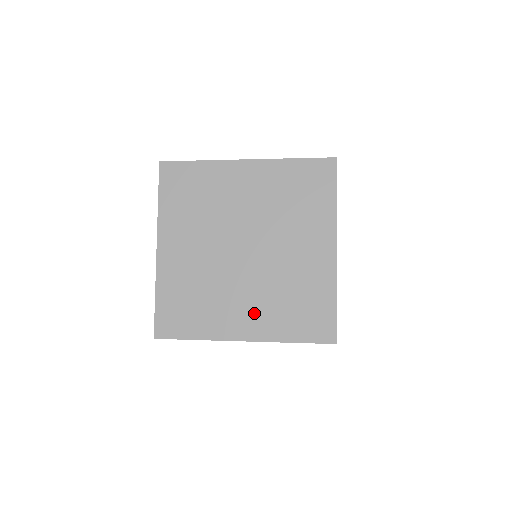
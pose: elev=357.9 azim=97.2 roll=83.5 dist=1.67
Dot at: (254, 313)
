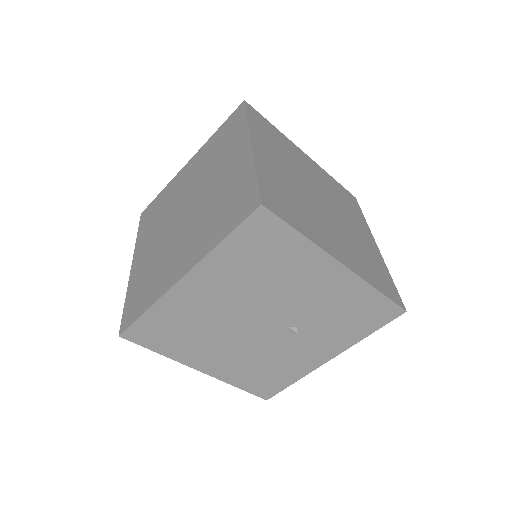
Dot at: (344, 248)
